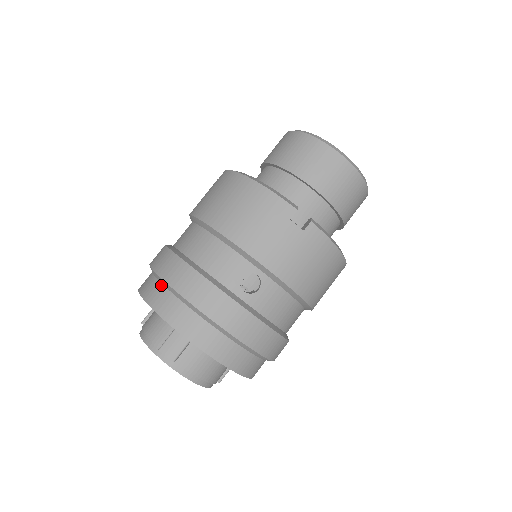
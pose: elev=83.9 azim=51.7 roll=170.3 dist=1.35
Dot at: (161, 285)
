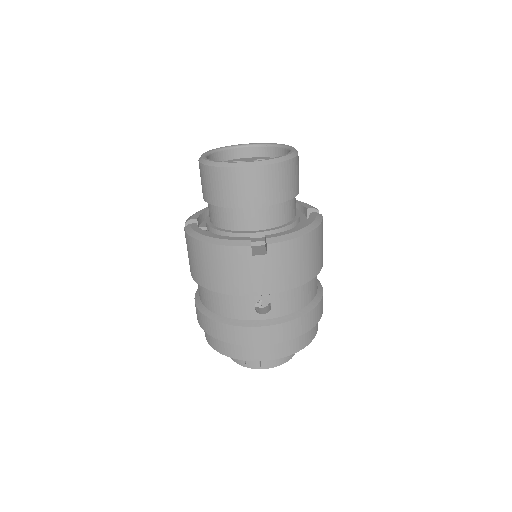
Dot at: occluded
